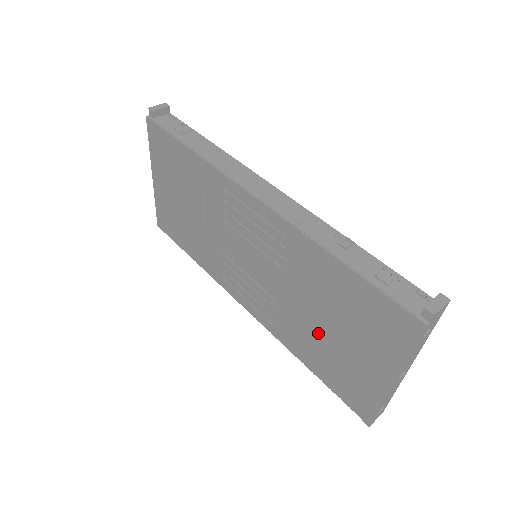
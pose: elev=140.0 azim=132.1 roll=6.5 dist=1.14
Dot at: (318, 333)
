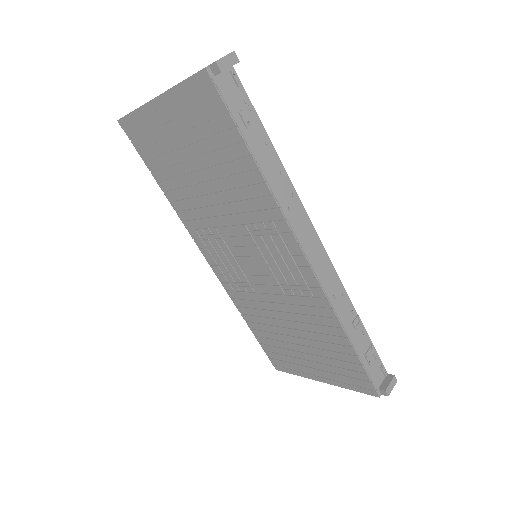
Dot at: (282, 331)
